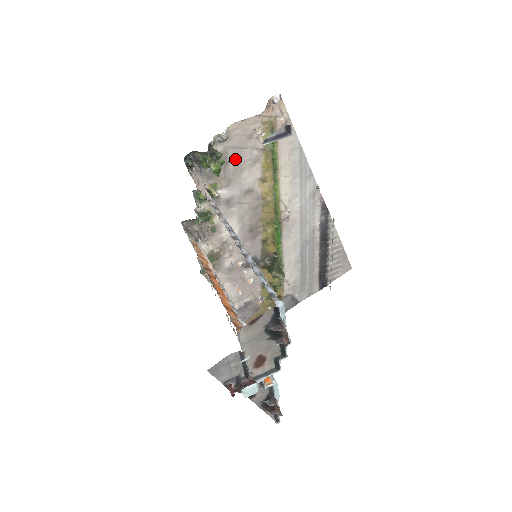
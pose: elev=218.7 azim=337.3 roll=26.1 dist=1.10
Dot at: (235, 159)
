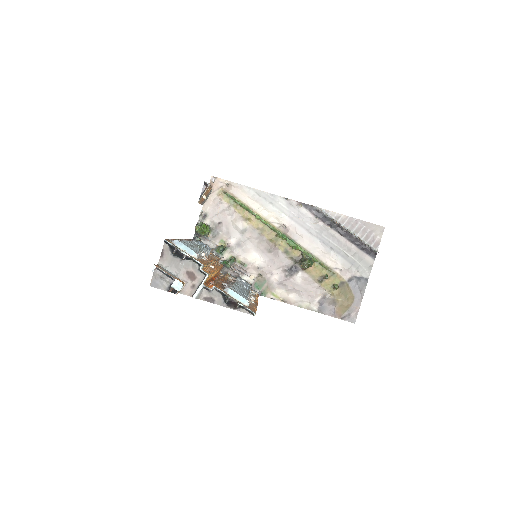
Dot at: (220, 221)
